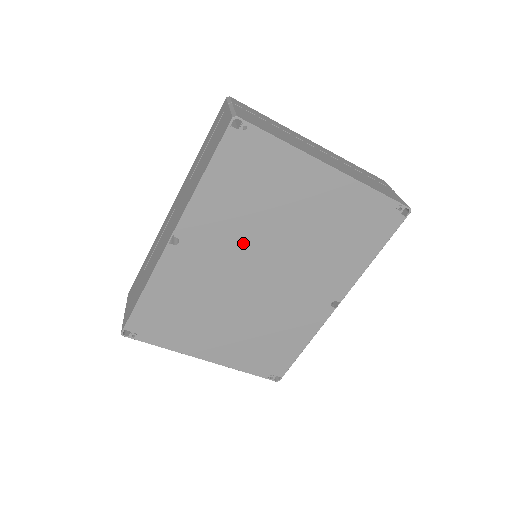
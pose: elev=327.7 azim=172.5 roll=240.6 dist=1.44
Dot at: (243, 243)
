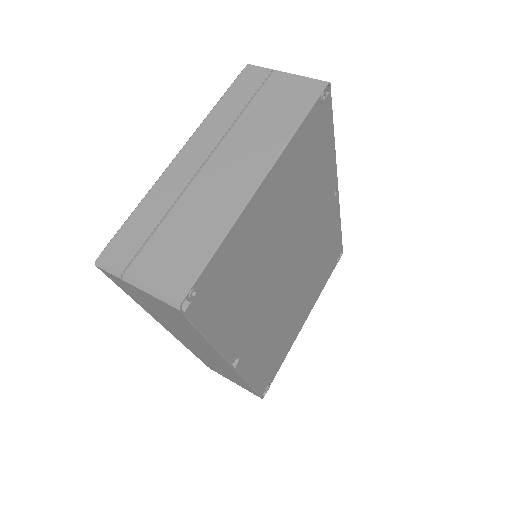
Dot at: (266, 290)
